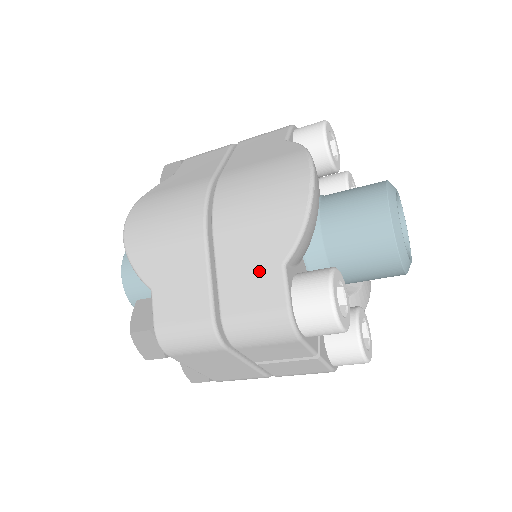
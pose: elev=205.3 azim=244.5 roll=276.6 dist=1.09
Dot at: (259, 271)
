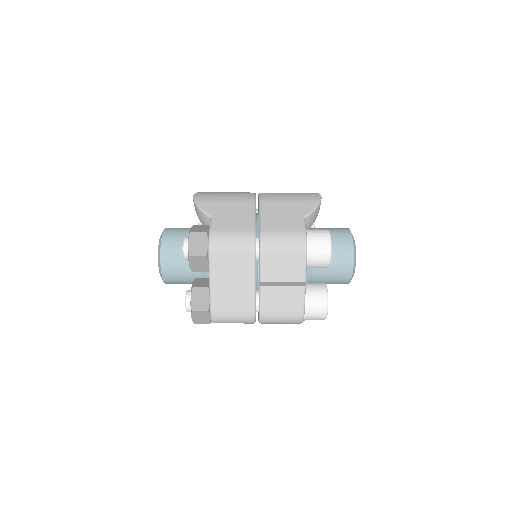
Dot at: (289, 217)
